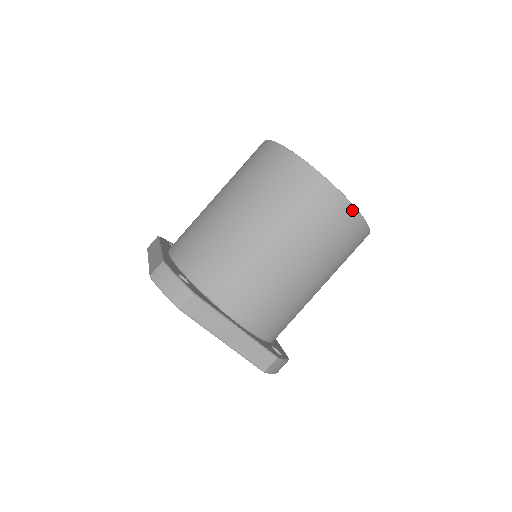
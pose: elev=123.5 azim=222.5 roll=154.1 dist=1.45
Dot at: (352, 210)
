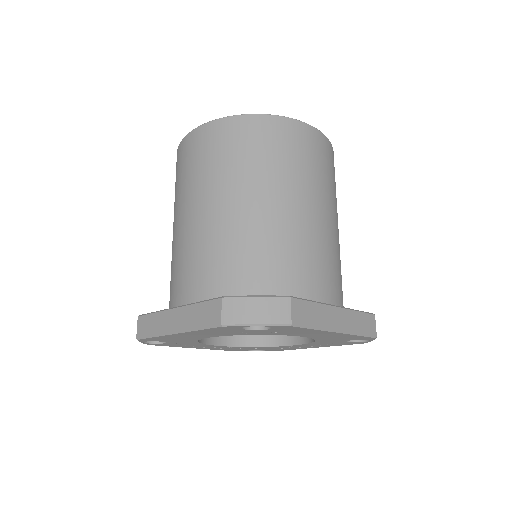
Dot at: (325, 139)
